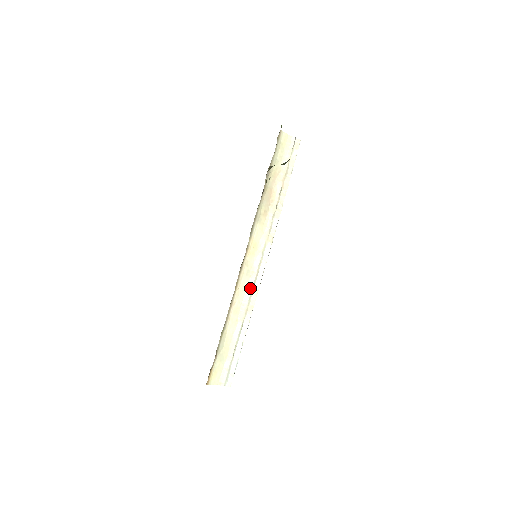
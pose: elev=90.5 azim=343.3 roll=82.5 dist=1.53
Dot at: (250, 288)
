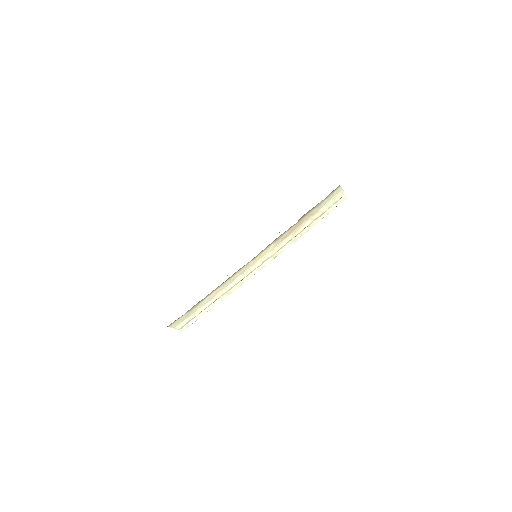
Dot at: (238, 281)
